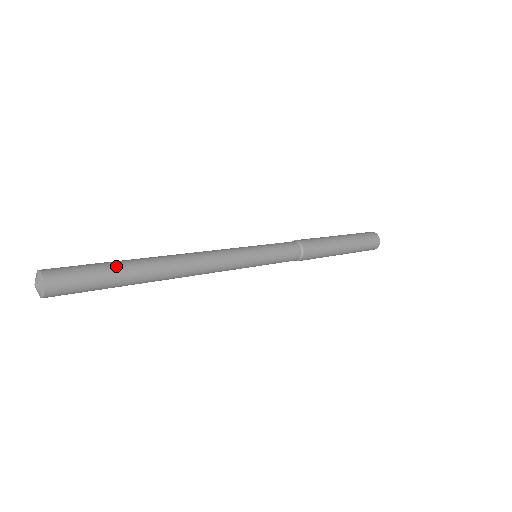
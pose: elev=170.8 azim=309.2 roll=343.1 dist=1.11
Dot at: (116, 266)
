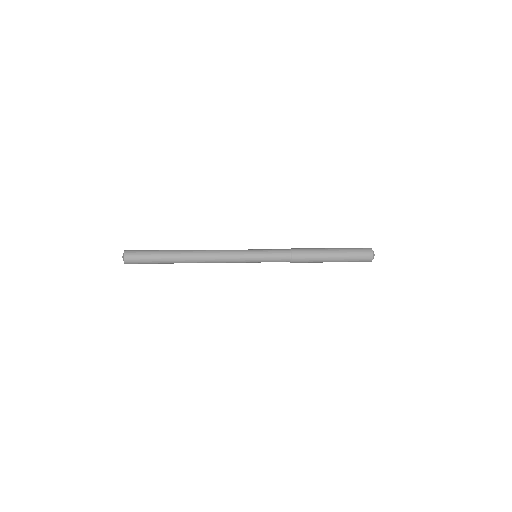
Dot at: (161, 252)
